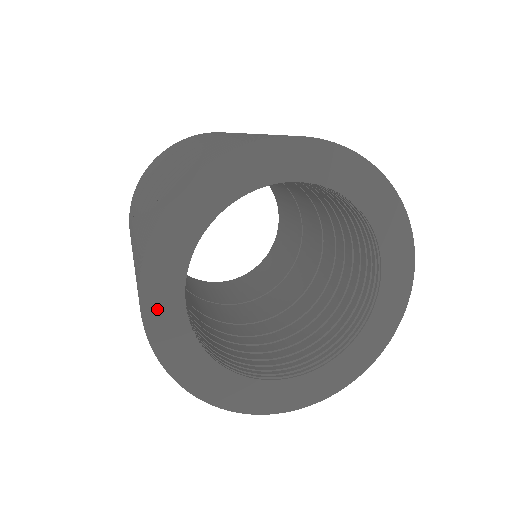
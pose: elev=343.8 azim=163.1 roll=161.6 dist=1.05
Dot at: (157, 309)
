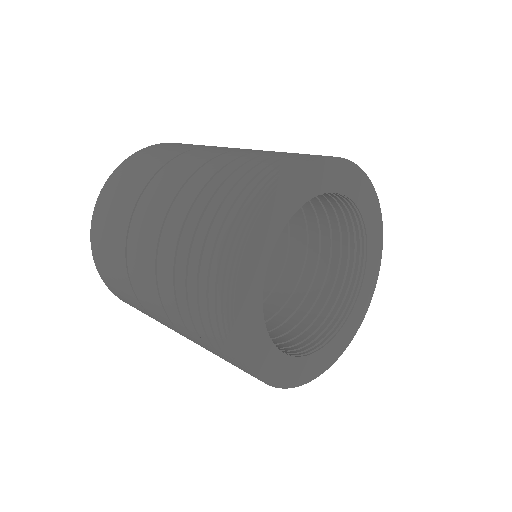
Dot at: (254, 251)
